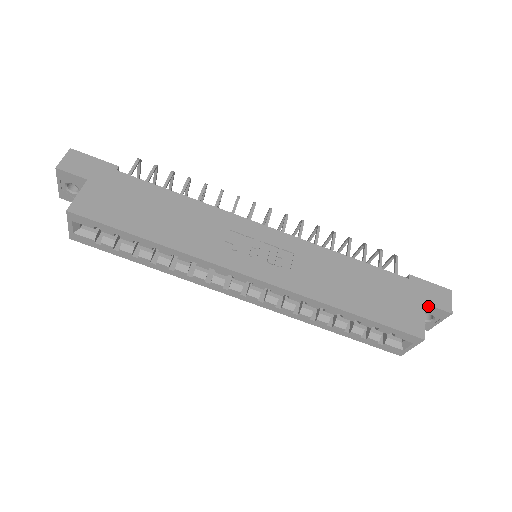
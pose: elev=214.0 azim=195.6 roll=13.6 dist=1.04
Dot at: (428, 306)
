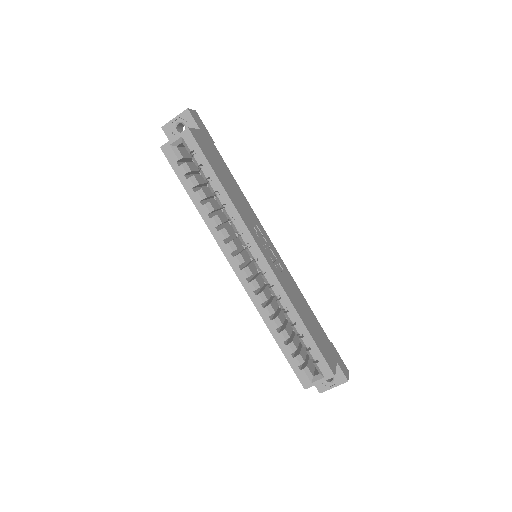
Dot at: (337, 366)
